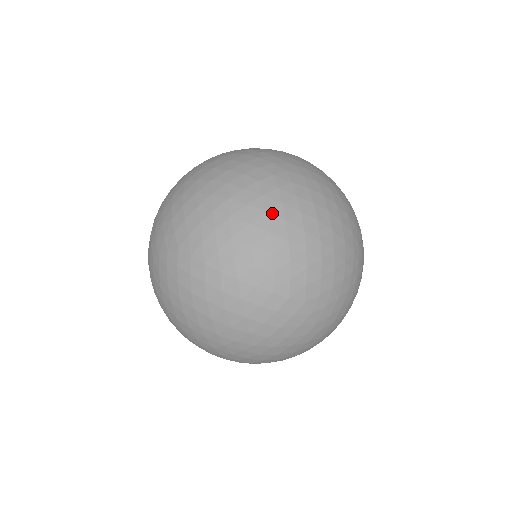
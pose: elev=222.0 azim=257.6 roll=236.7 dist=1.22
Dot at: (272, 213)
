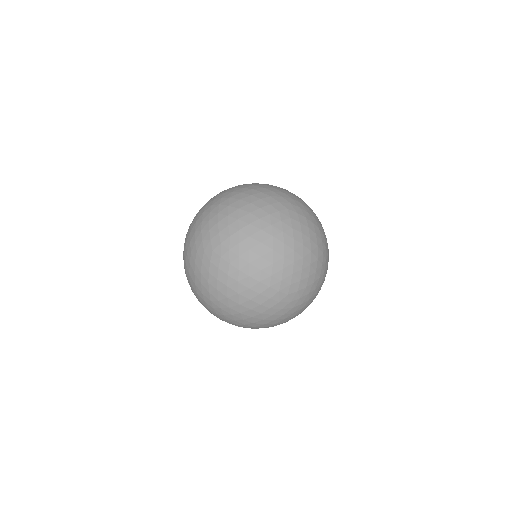
Dot at: (276, 237)
